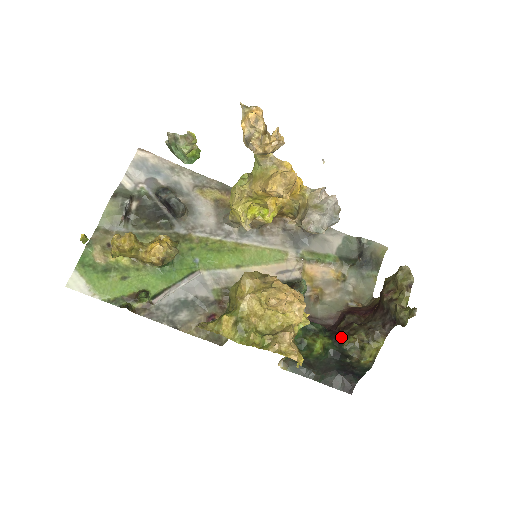
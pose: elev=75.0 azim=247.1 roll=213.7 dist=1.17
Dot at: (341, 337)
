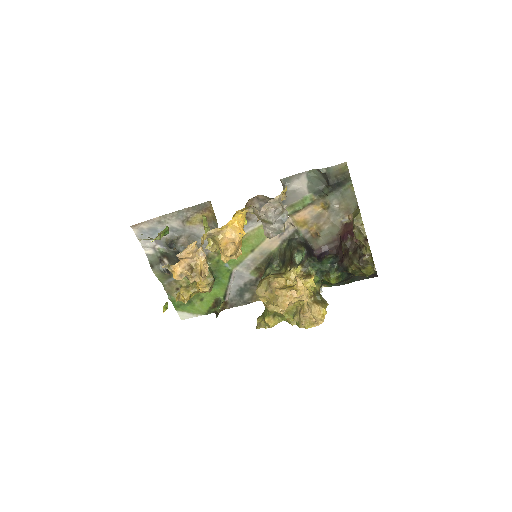
Dot at: (345, 267)
